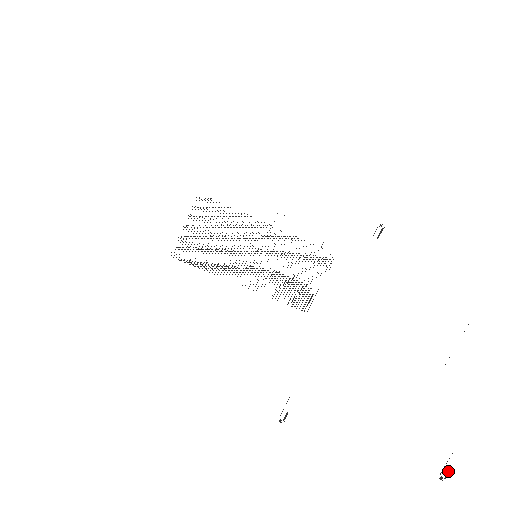
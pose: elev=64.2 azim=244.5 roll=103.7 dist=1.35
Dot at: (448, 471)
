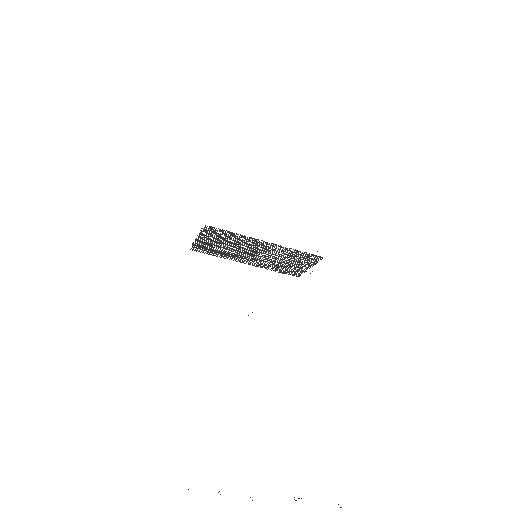
Dot at: occluded
